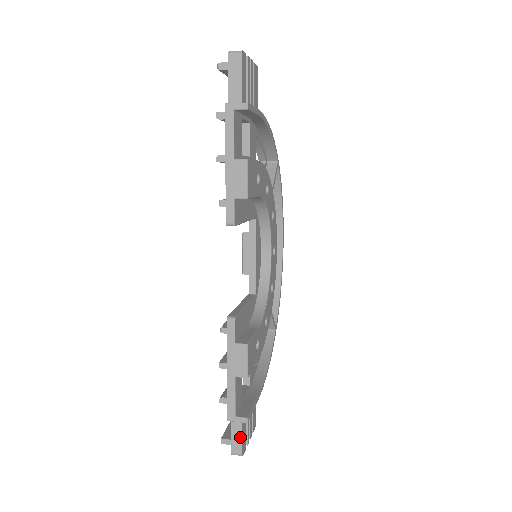
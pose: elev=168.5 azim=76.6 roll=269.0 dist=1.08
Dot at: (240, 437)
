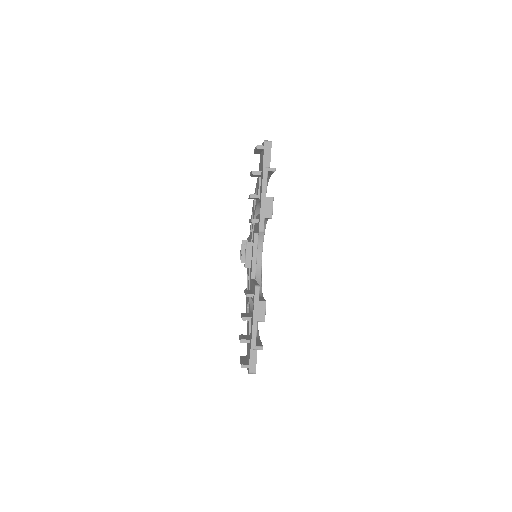
Dot at: (255, 361)
